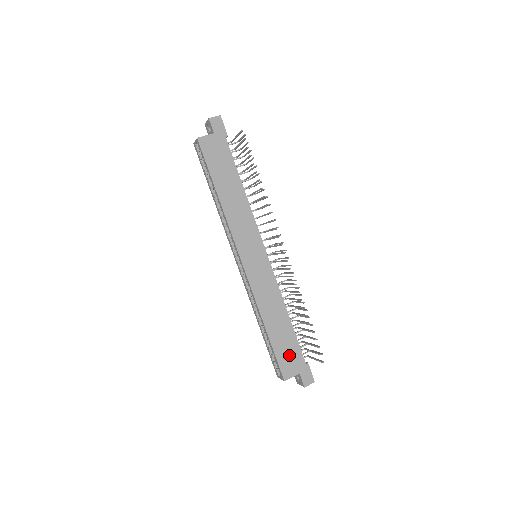
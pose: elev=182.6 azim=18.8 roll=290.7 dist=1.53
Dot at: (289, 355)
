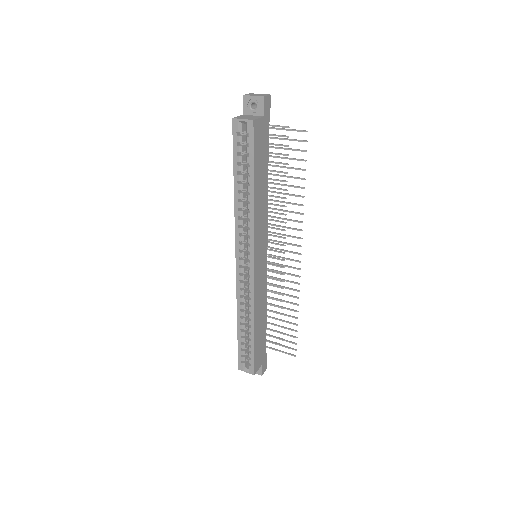
Dot at: (260, 350)
